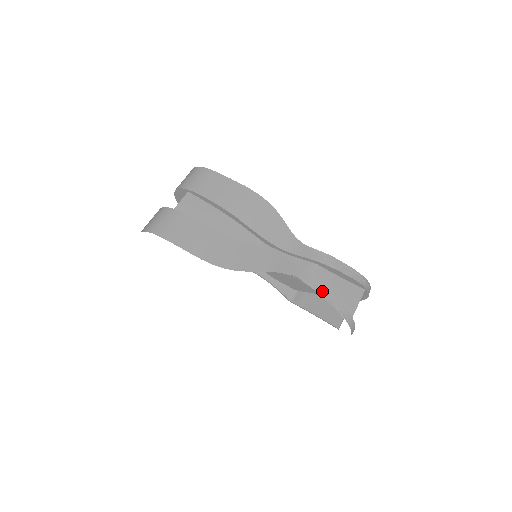
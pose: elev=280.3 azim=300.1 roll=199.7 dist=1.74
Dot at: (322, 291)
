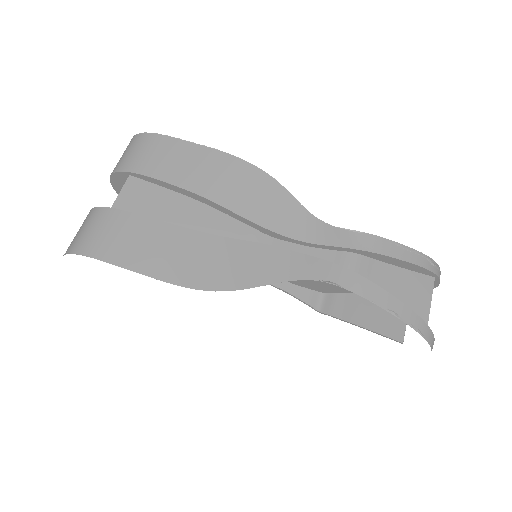
Dot at: (377, 297)
